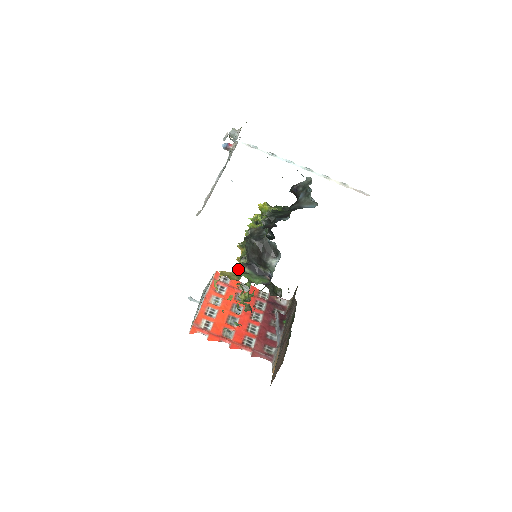
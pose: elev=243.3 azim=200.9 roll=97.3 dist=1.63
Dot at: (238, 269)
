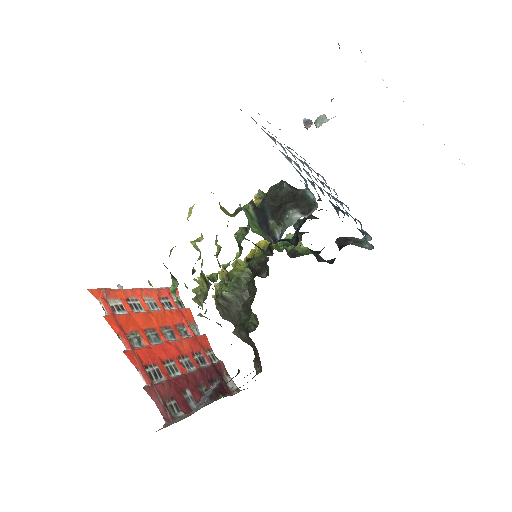
Dot at: occluded
